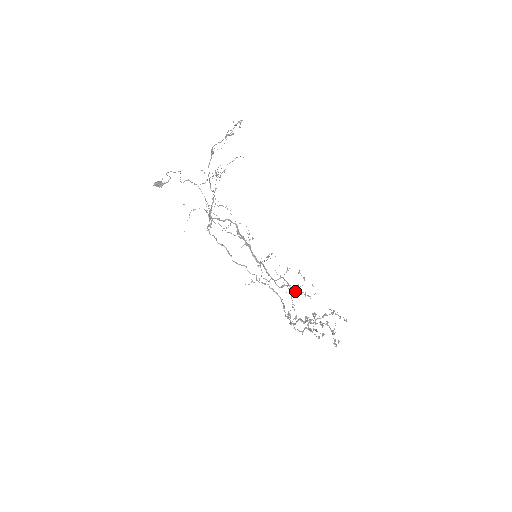
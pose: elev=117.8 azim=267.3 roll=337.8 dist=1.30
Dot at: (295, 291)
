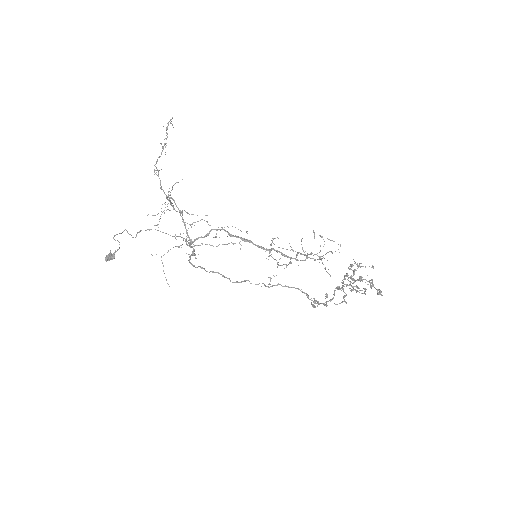
Dot at: (318, 259)
